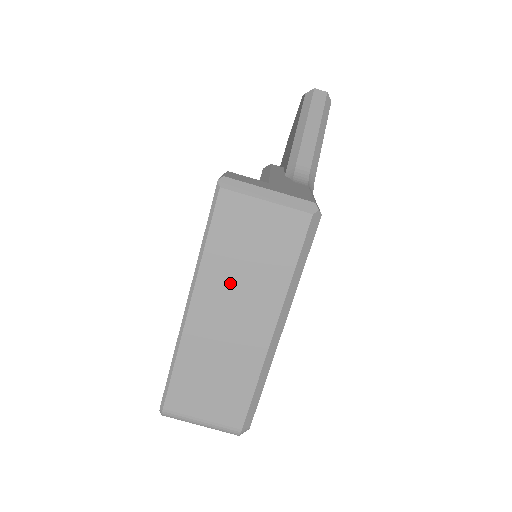
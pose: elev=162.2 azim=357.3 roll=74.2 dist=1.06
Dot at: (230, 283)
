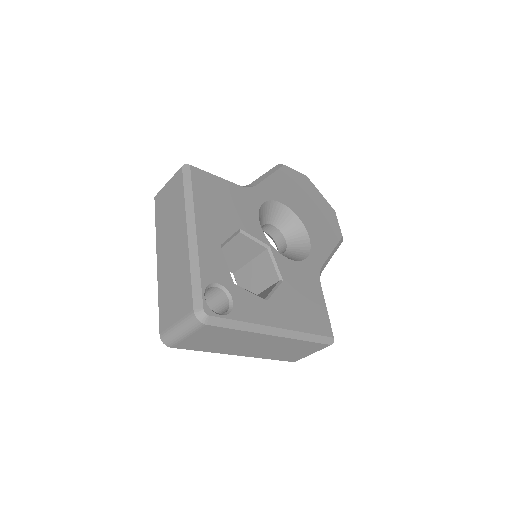
Dot at: (166, 229)
